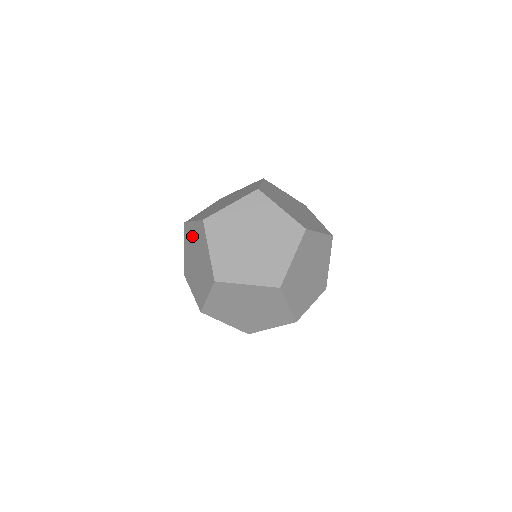
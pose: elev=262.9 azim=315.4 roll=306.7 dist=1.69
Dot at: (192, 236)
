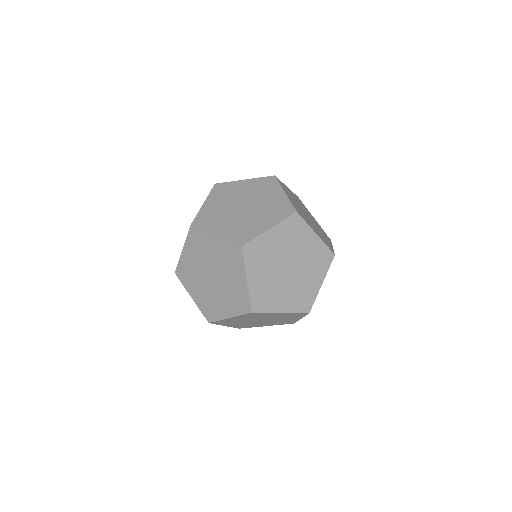
Dot at: (191, 264)
